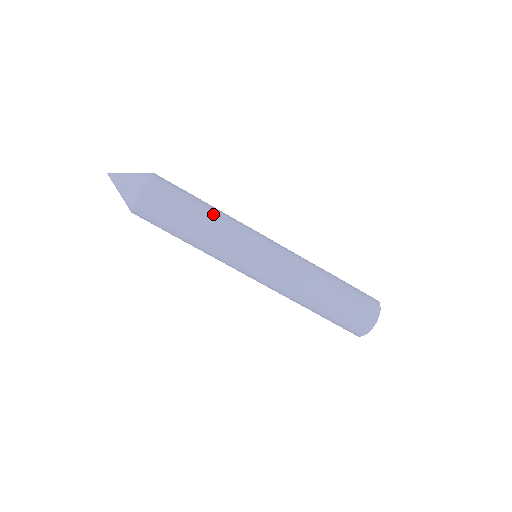
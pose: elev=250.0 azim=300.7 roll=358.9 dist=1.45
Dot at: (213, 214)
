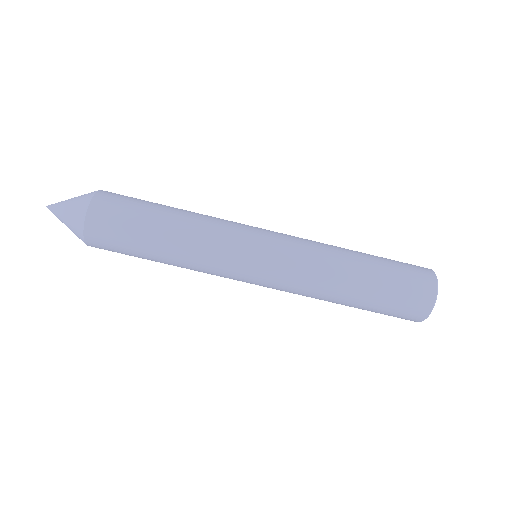
Dot at: (185, 217)
